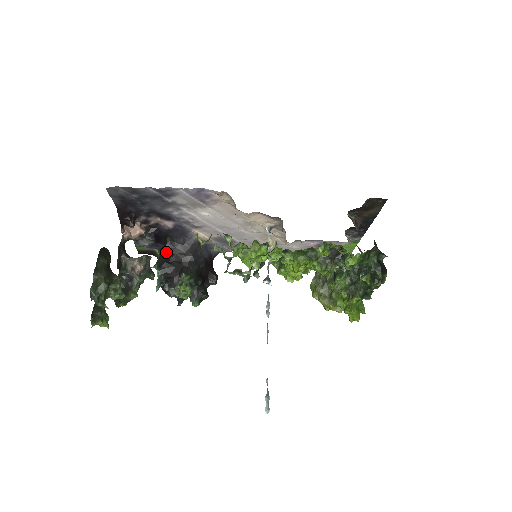
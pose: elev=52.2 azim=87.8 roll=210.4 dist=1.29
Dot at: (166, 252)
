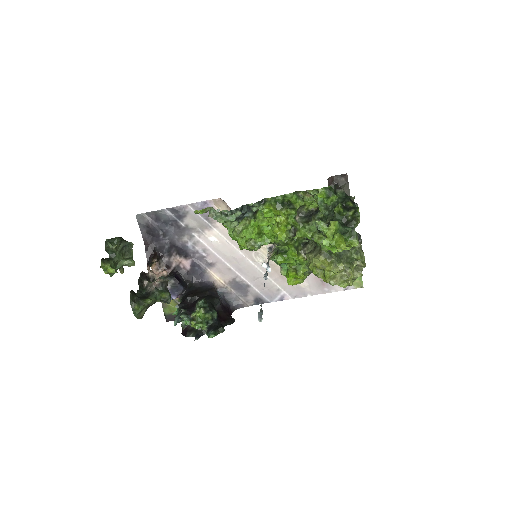
Dot at: (186, 295)
